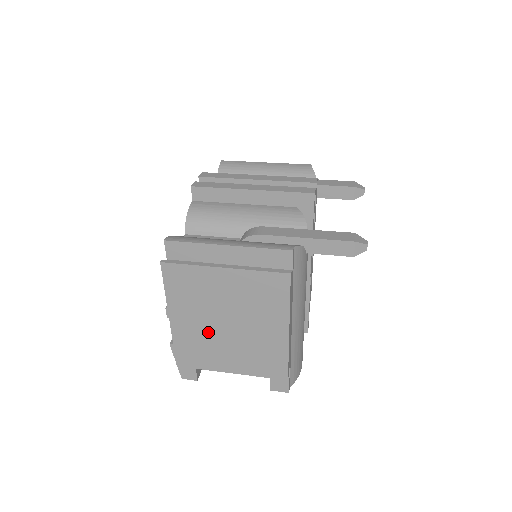
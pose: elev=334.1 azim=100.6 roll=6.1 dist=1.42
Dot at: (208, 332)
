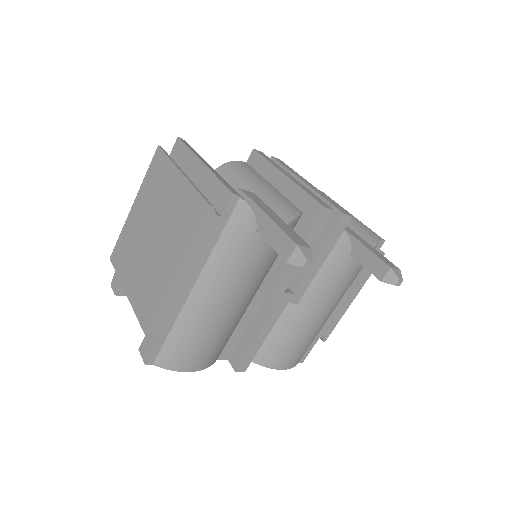
Dot at: (140, 235)
